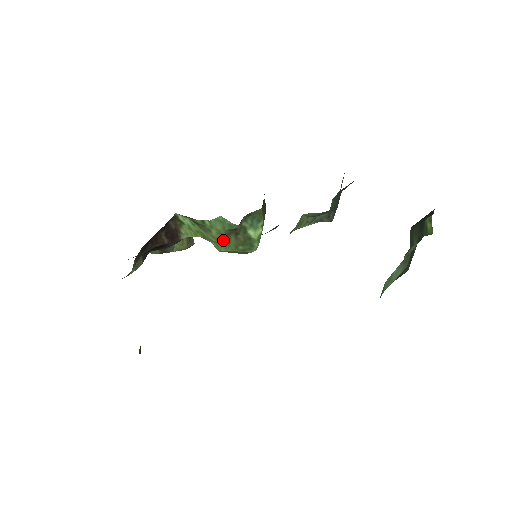
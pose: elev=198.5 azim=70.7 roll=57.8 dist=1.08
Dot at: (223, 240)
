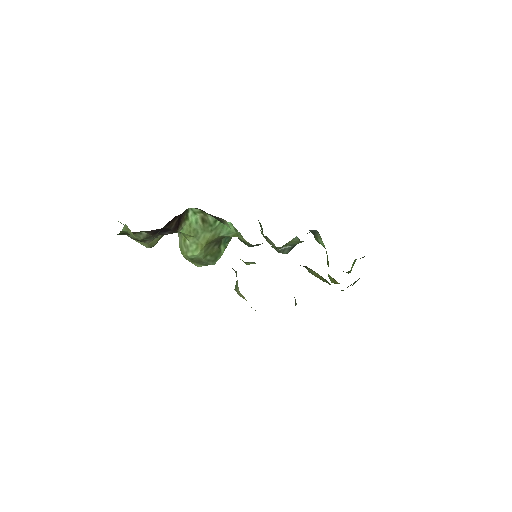
Dot at: (207, 244)
